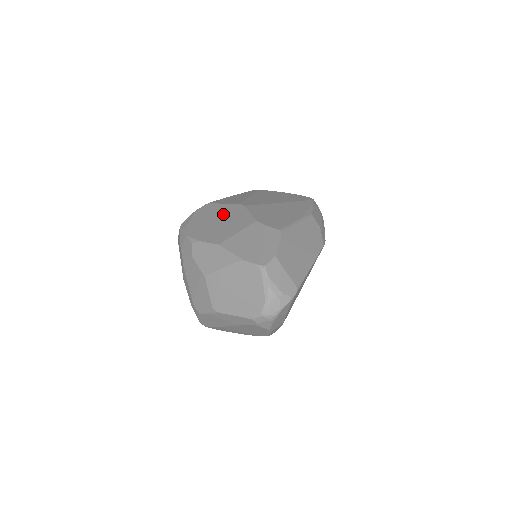
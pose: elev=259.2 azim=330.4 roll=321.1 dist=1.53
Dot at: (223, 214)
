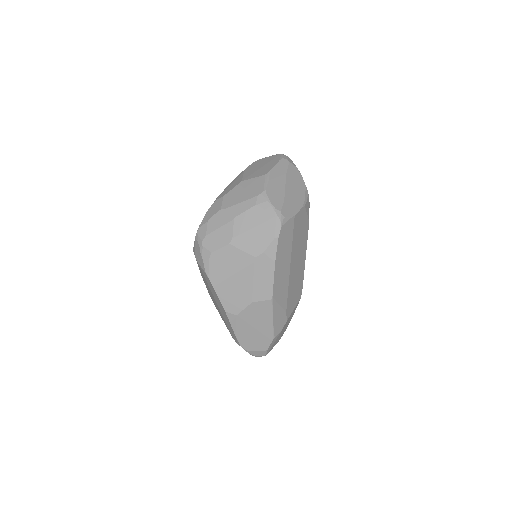
Dot at: occluded
